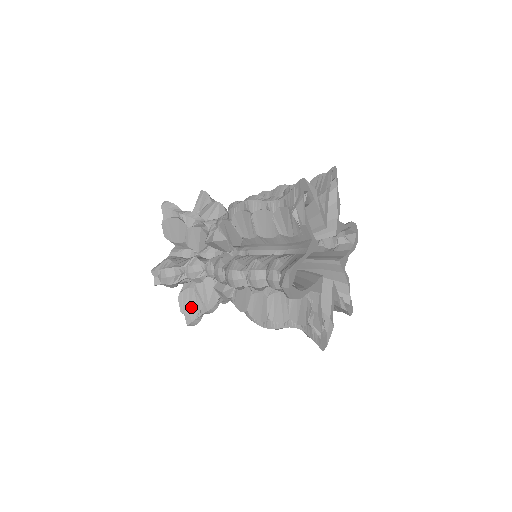
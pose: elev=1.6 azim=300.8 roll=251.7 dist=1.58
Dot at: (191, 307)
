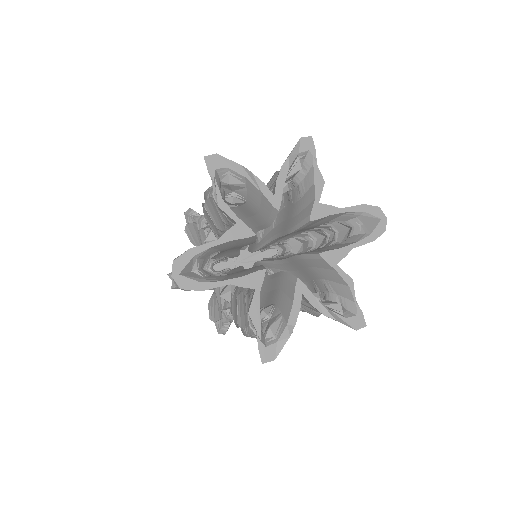
Dot at: (215, 313)
